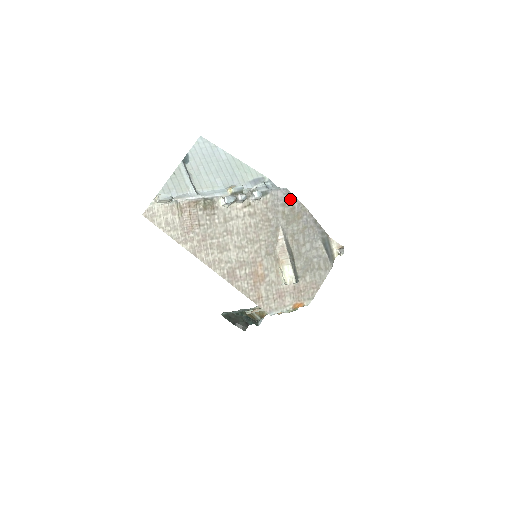
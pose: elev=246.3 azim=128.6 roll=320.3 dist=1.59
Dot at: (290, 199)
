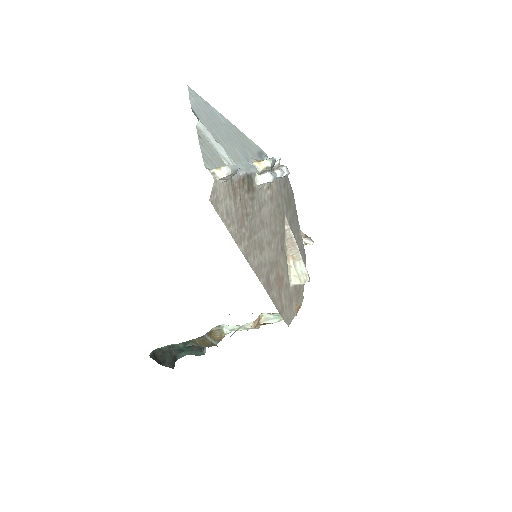
Dot at: (286, 179)
